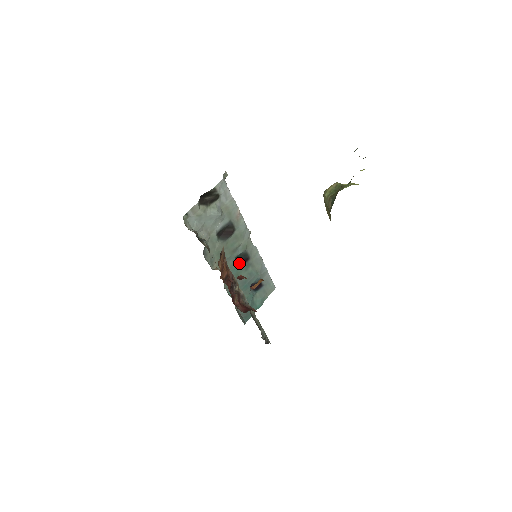
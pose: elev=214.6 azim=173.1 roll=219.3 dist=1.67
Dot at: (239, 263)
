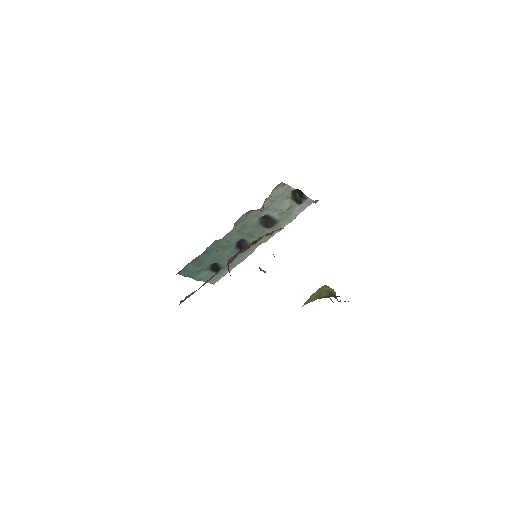
Dot at: (238, 244)
